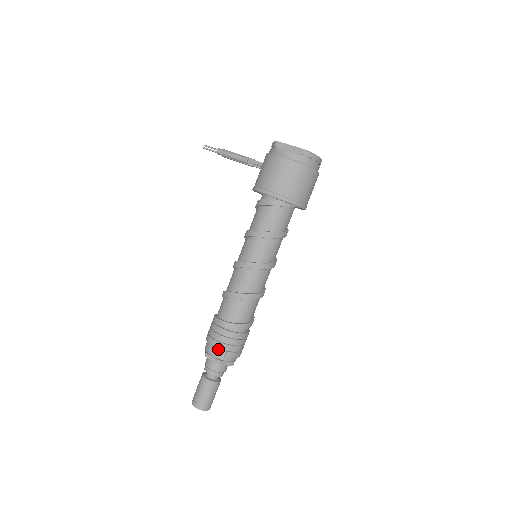
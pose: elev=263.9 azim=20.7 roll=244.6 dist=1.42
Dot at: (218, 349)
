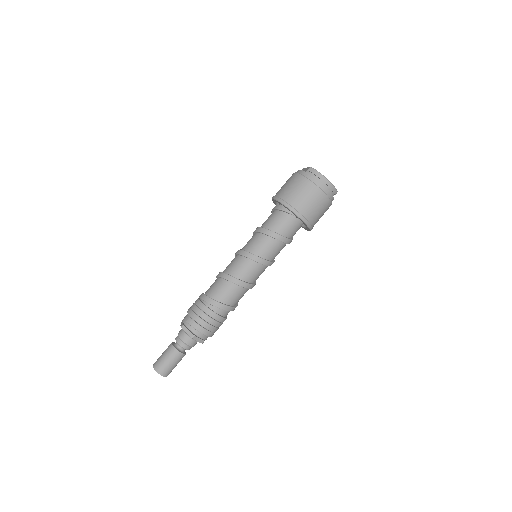
Dot at: (188, 315)
